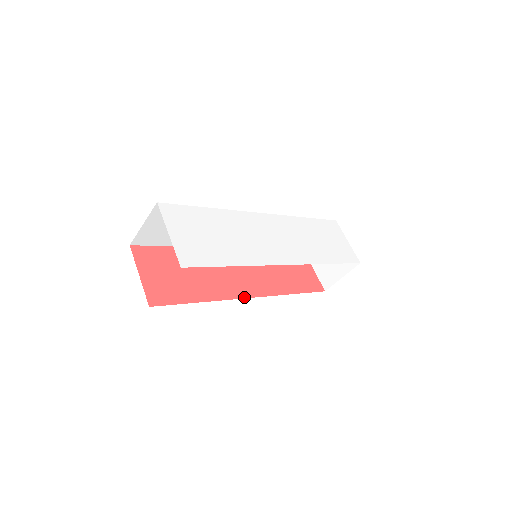
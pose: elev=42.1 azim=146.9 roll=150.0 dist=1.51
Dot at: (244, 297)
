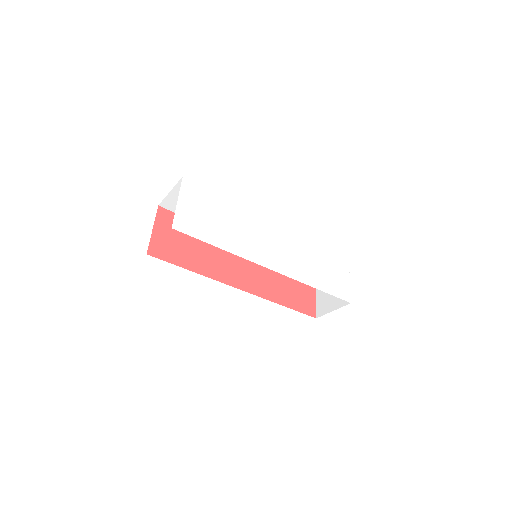
Dot at: (233, 286)
